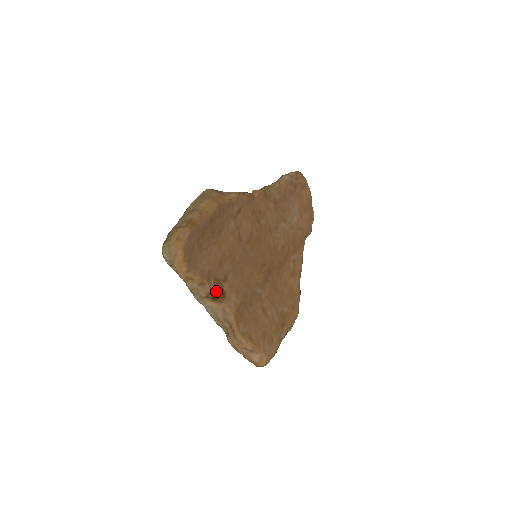
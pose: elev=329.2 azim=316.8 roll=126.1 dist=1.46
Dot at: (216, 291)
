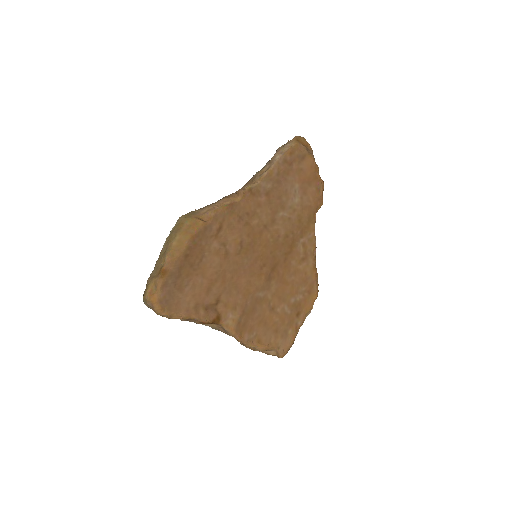
Dot at: (208, 319)
